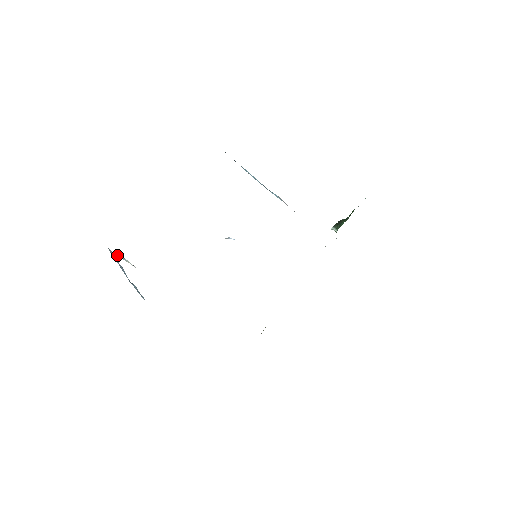
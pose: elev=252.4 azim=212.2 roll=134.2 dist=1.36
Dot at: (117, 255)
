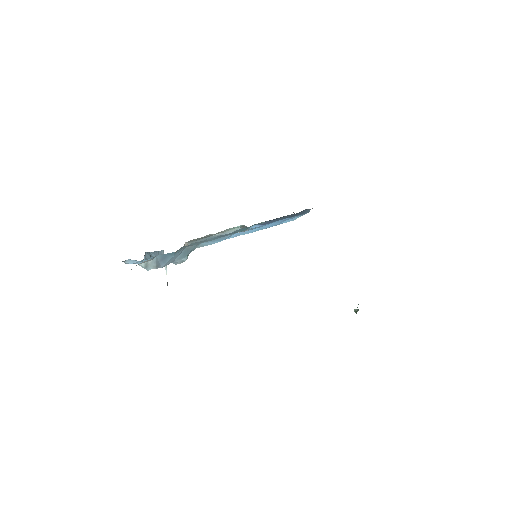
Dot at: occluded
